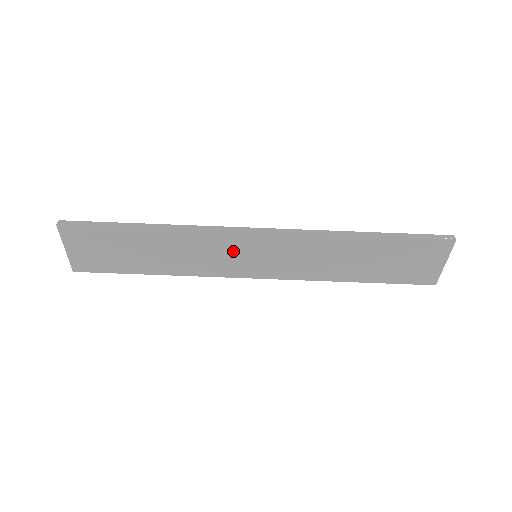
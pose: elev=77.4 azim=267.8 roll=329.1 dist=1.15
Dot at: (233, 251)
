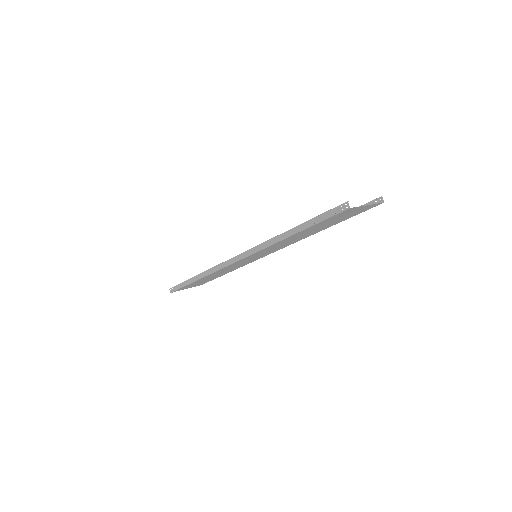
Dot at: (243, 262)
